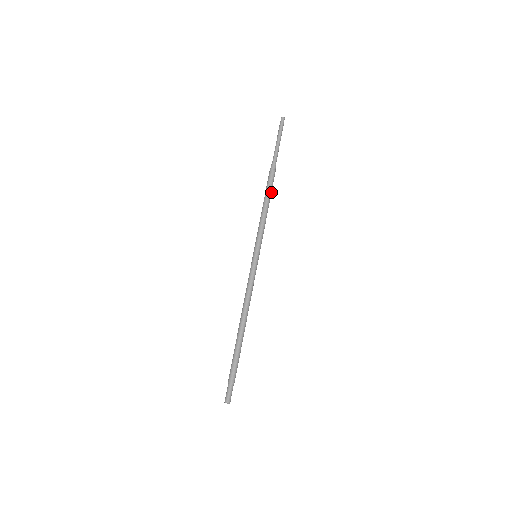
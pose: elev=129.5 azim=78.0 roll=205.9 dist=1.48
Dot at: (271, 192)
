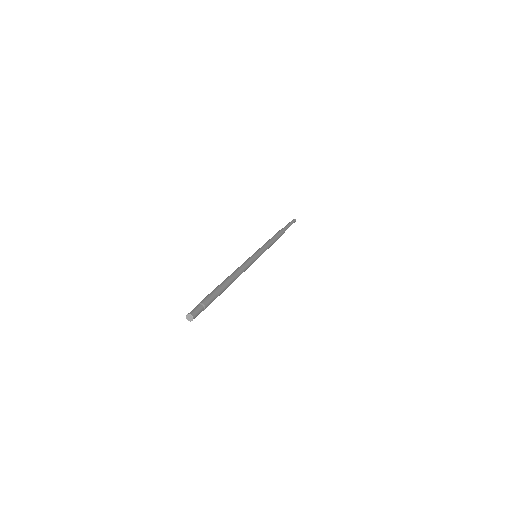
Dot at: (278, 237)
